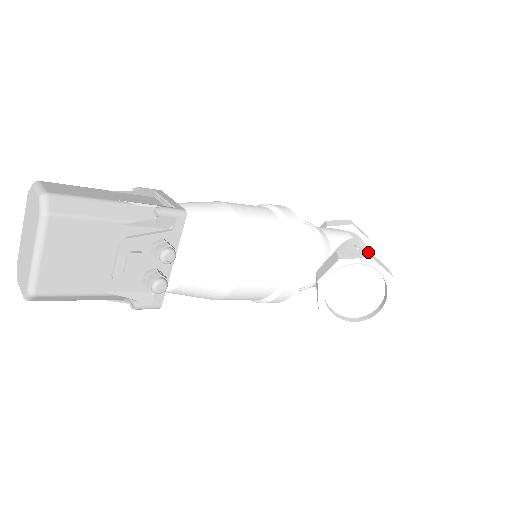
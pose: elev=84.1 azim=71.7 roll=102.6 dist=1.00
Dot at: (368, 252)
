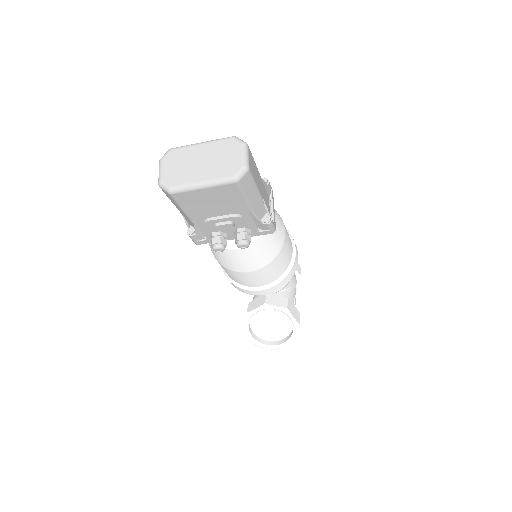
Dot at: occluded
